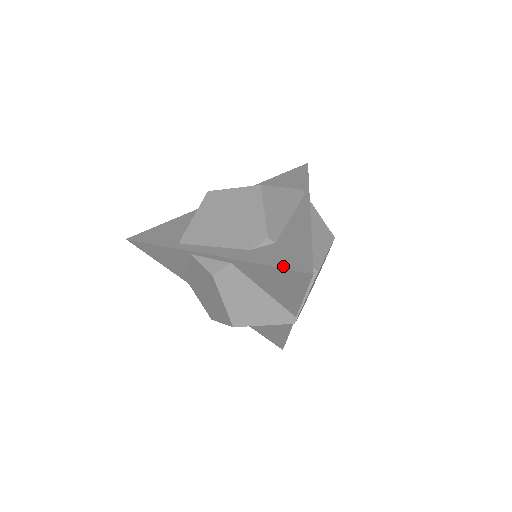
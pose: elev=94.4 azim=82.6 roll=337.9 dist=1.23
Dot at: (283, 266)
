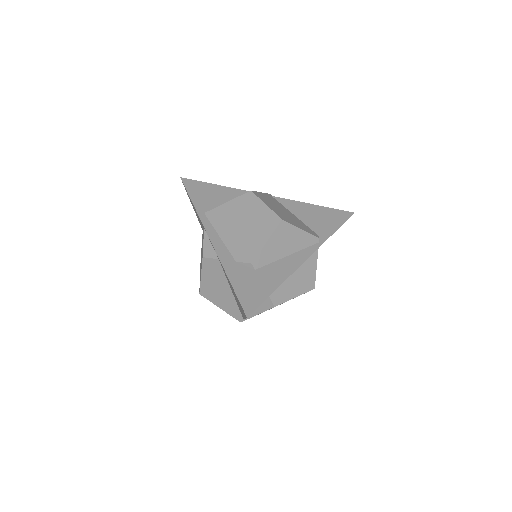
Dot at: (238, 294)
